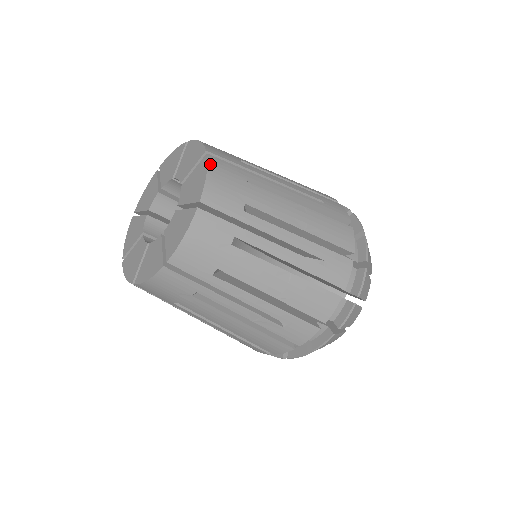
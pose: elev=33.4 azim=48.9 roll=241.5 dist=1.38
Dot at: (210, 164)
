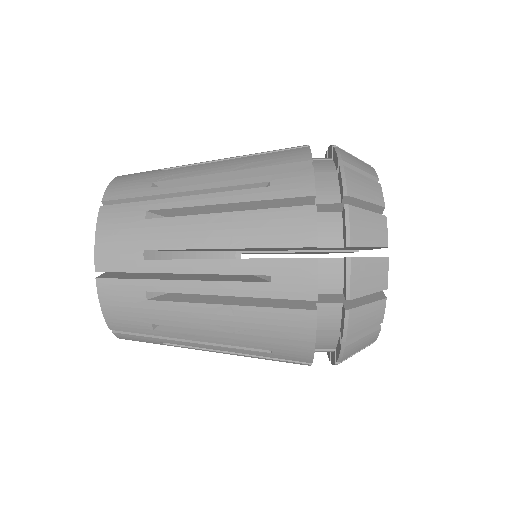
Dot at: (100, 221)
